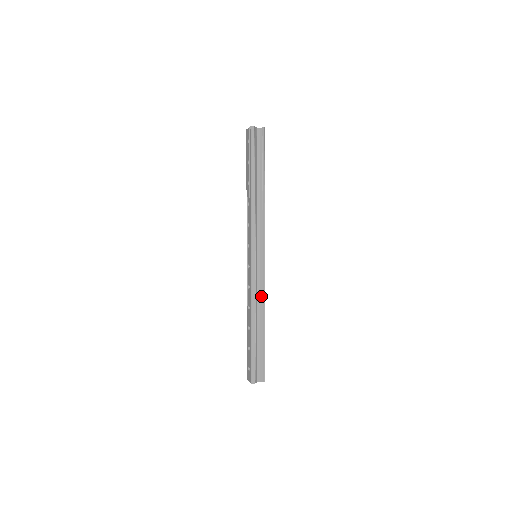
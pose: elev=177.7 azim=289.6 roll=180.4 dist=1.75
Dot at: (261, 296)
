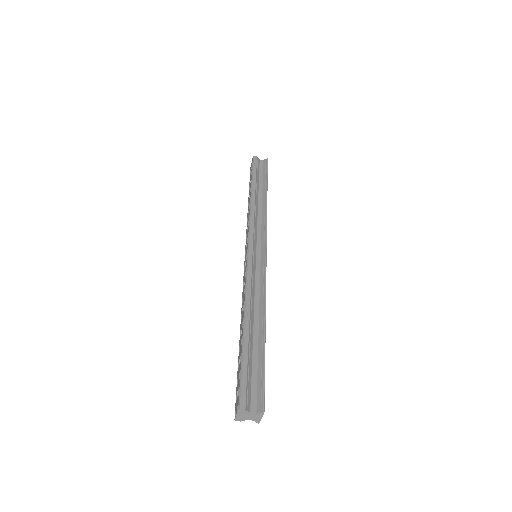
Dot at: (261, 292)
